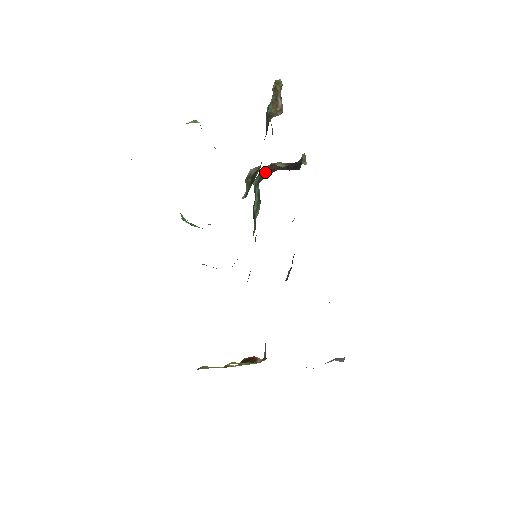
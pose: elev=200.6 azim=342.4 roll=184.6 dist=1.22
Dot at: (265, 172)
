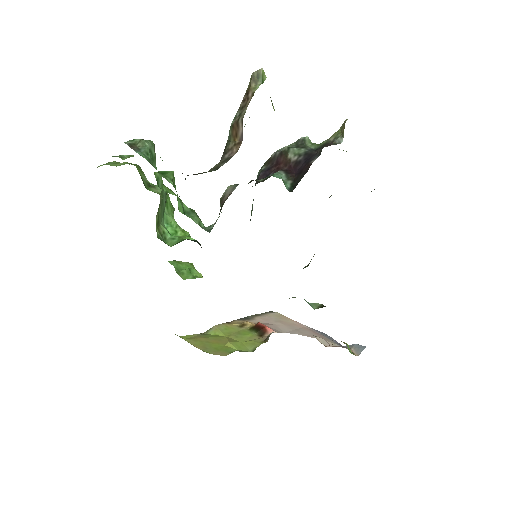
Dot at: (271, 163)
